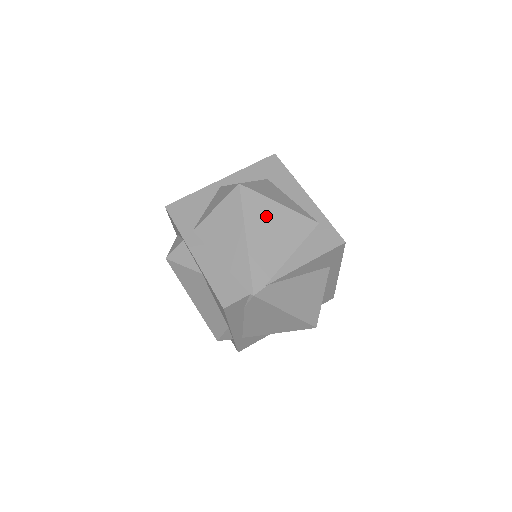
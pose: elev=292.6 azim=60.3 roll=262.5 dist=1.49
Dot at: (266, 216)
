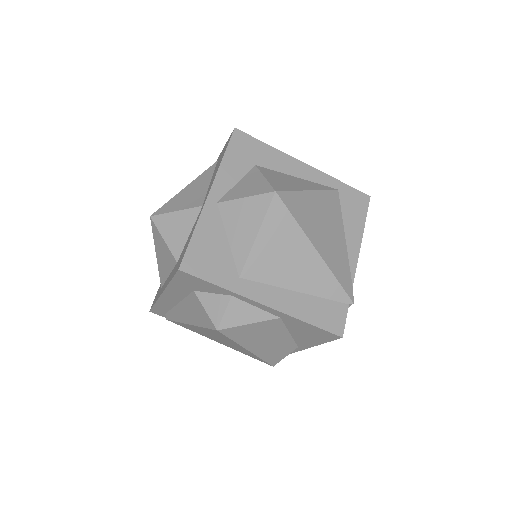
Dot at: (312, 213)
